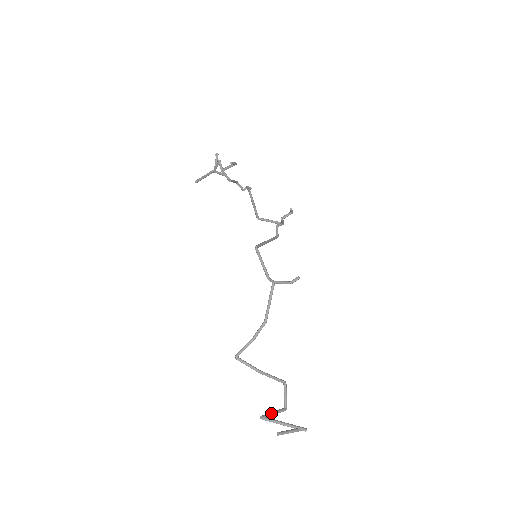
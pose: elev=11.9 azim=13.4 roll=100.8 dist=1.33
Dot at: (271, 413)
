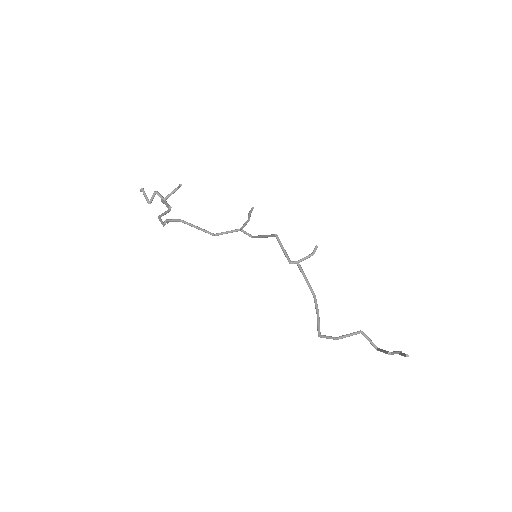
Dot at: (385, 350)
